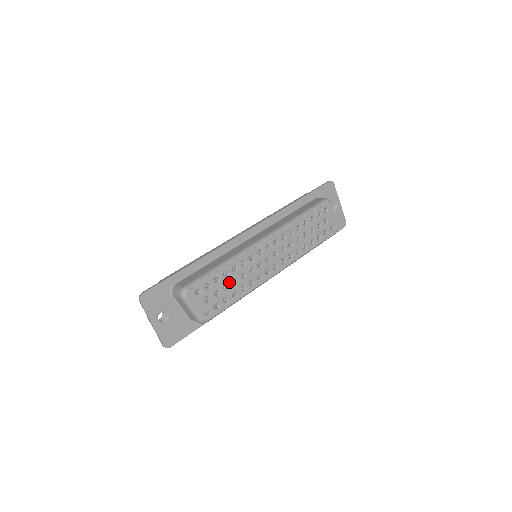
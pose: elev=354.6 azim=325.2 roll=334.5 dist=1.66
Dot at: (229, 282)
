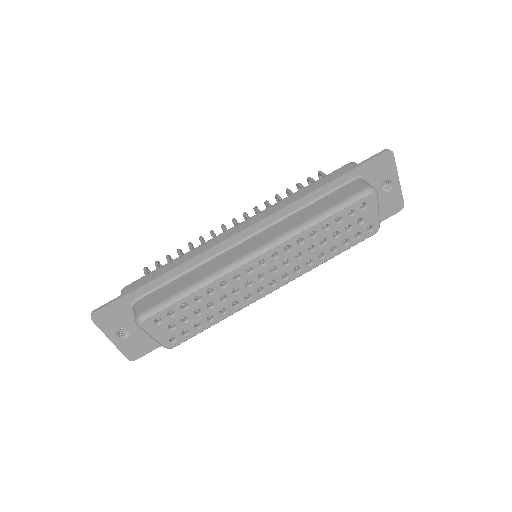
Dot at: (203, 307)
